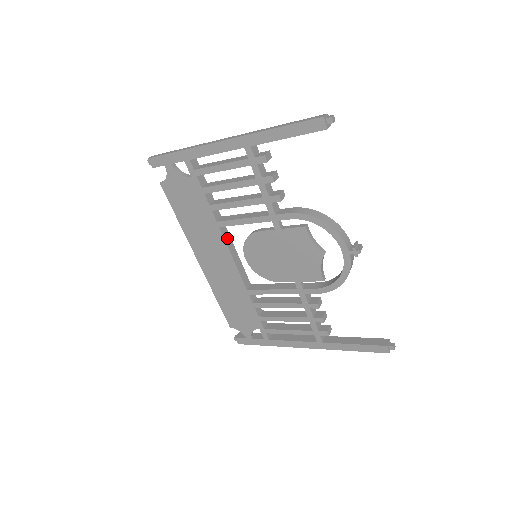
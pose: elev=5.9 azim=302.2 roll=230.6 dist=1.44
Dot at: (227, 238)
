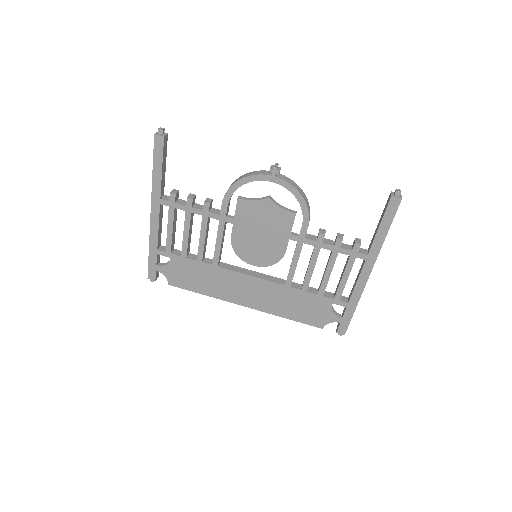
Dot at: (232, 268)
